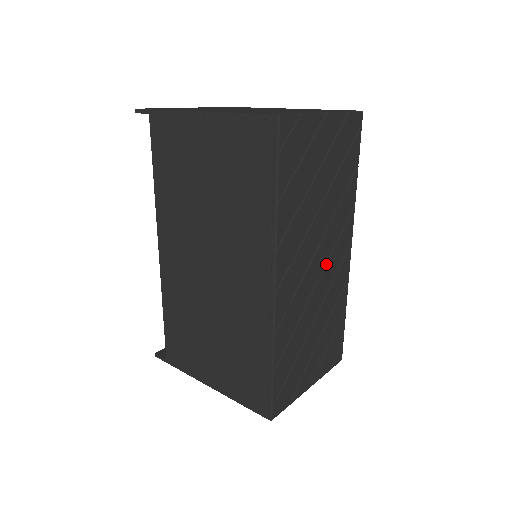
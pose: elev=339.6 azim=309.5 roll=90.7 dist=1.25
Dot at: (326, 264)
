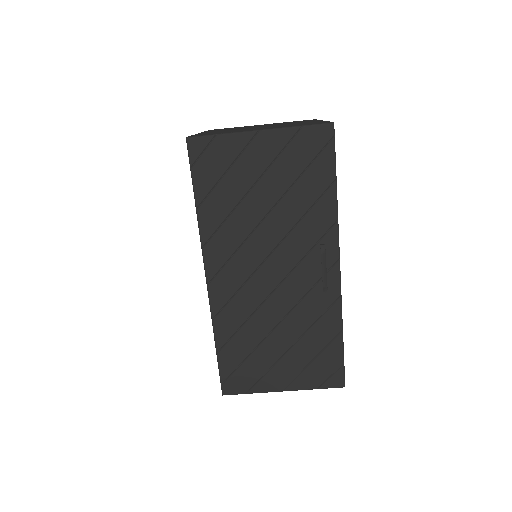
Dot at: (289, 275)
